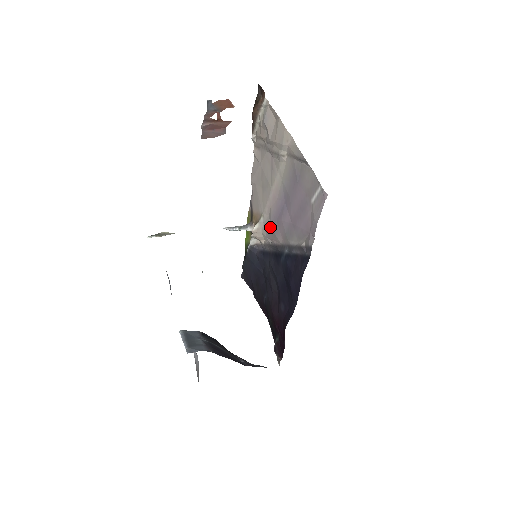
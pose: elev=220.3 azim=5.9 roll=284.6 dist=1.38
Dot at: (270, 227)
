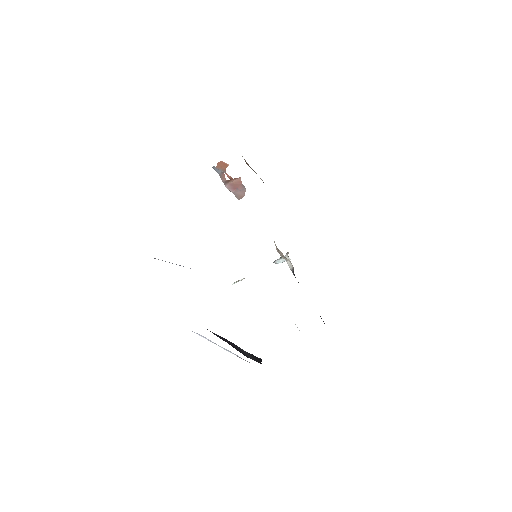
Dot at: occluded
